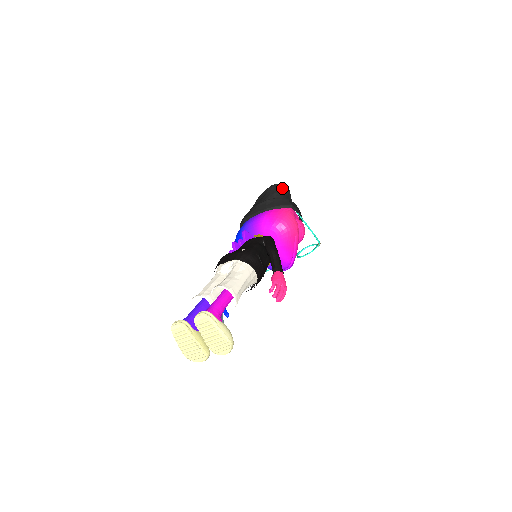
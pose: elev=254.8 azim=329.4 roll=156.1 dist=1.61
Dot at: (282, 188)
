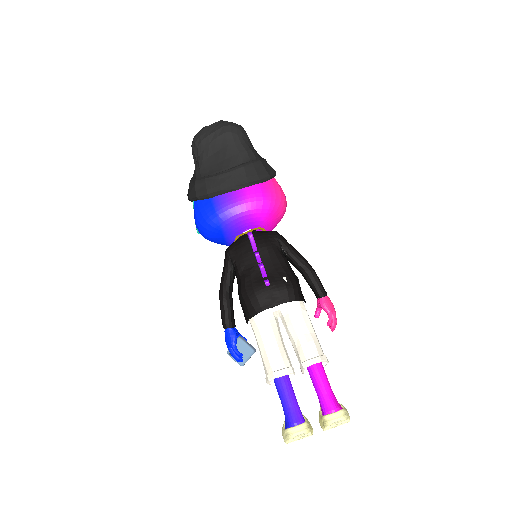
Dot at: (246, 136)
